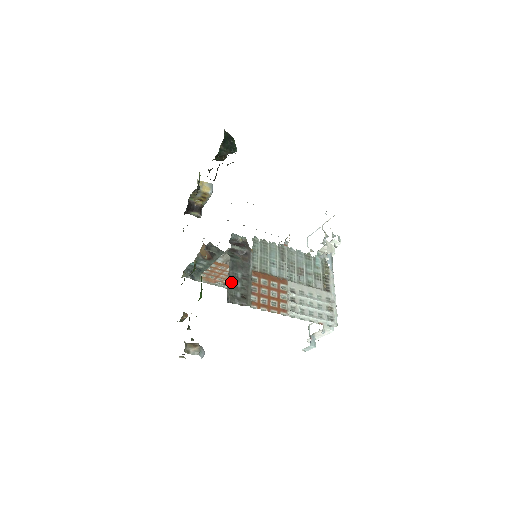
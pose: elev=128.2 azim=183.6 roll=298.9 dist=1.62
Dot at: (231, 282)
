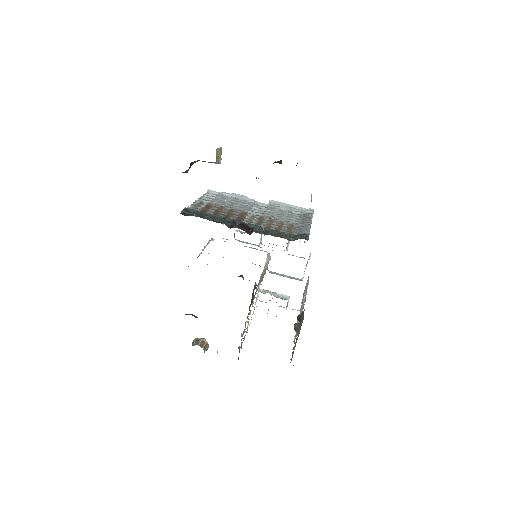
Dot at: occluded
